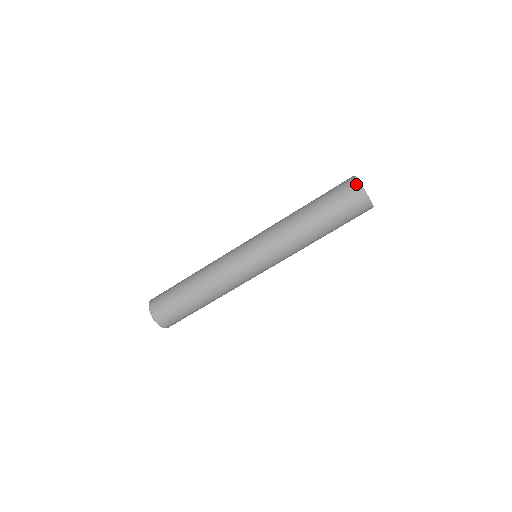
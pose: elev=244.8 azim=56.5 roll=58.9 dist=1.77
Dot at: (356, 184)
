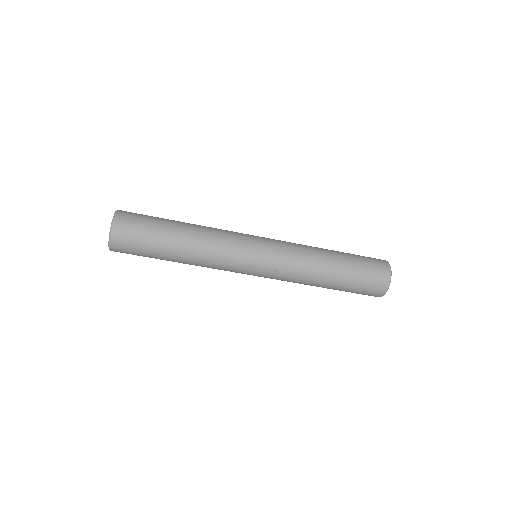
Dot at: (388, 275)
